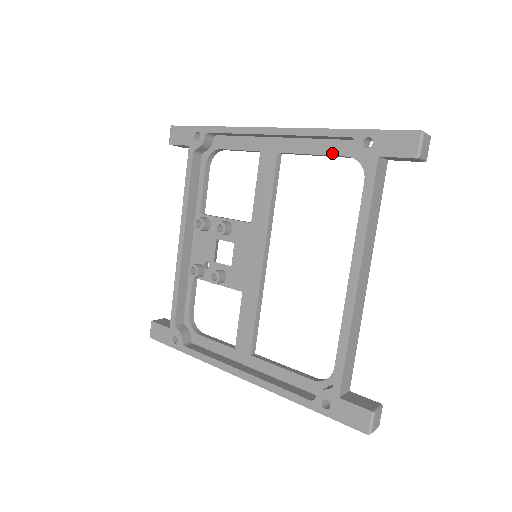
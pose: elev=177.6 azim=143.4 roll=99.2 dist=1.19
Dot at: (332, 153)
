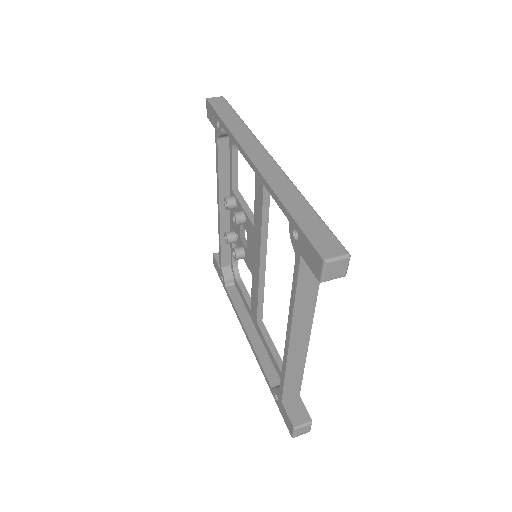
Dot at: occluded
